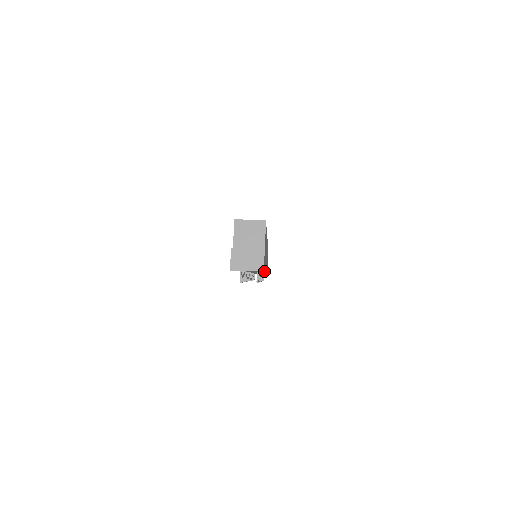
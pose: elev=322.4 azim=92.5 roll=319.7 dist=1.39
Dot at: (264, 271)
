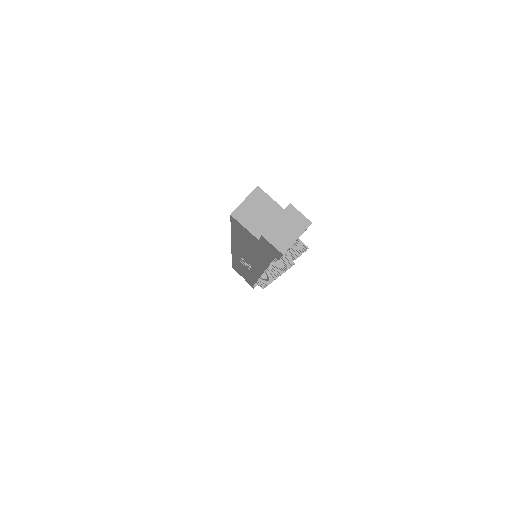
Dot at: occluded
